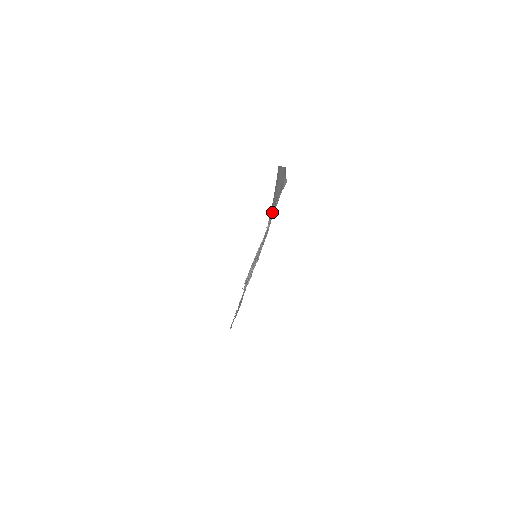
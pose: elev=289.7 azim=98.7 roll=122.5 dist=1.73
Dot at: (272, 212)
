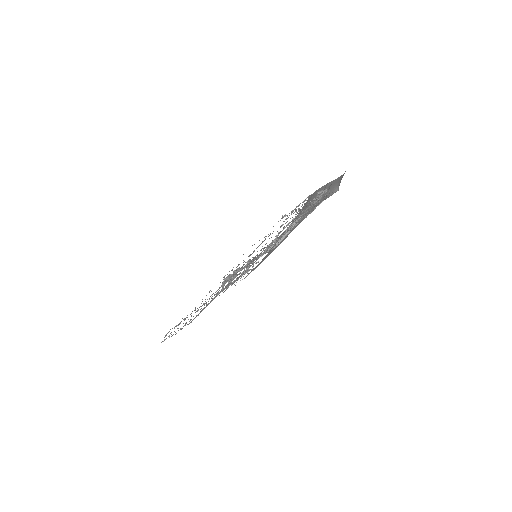
Dot at: occluded
